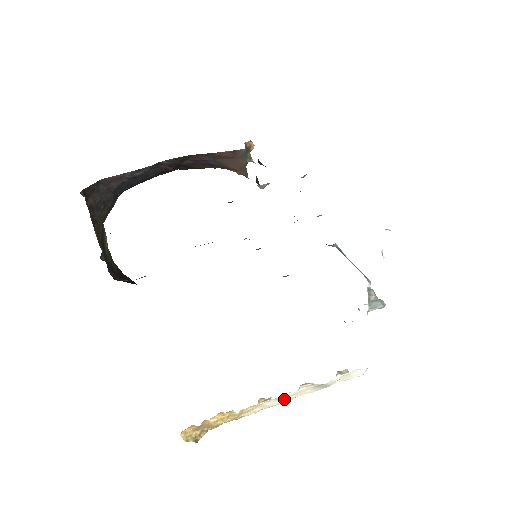
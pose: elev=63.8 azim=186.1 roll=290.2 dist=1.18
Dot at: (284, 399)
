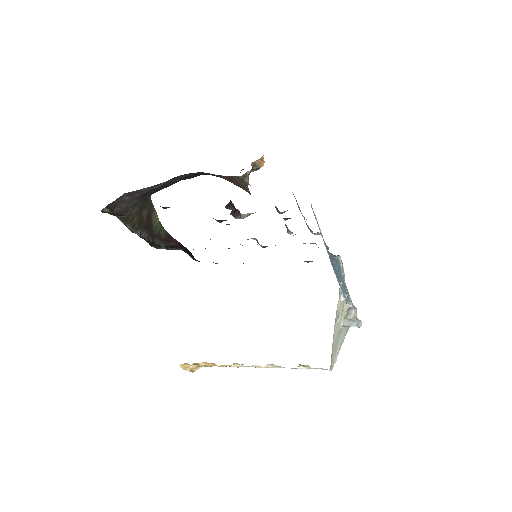
Dot at: (258, 367)
